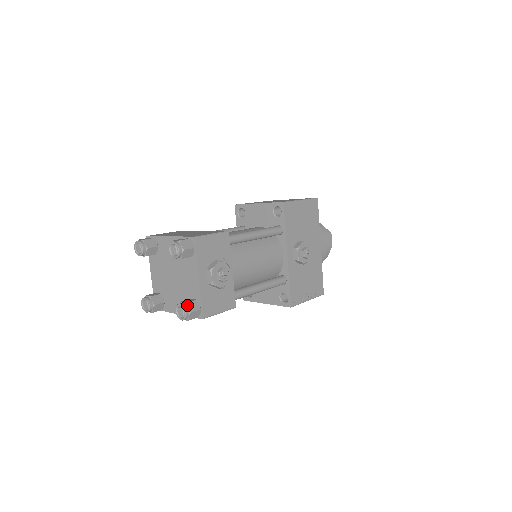
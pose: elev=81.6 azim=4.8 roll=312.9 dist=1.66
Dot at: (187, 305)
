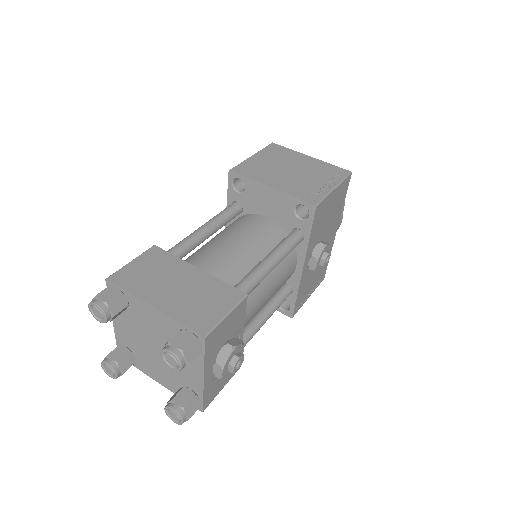
Dot at: (185, 411)
